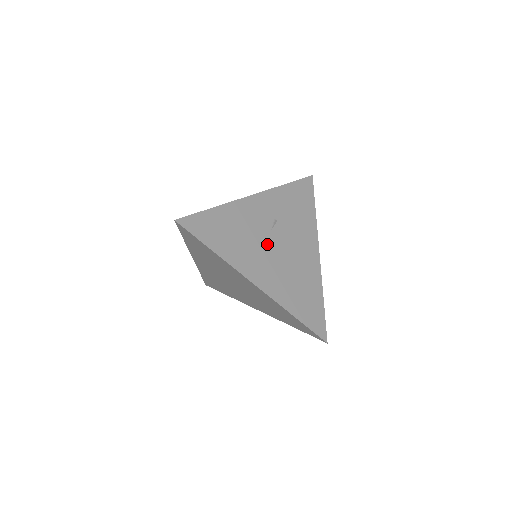
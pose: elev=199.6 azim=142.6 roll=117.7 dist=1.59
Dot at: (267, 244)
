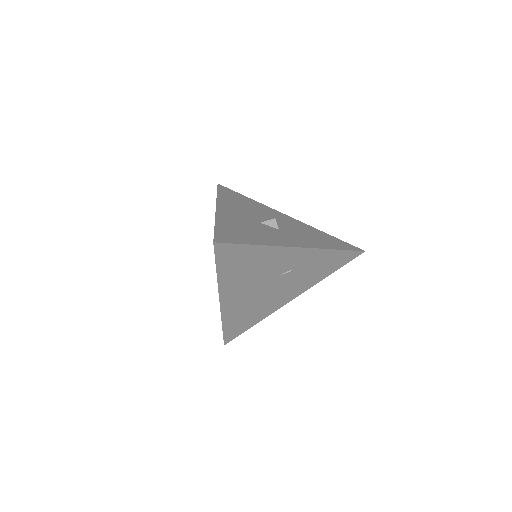
Dot at: (263, 282)
